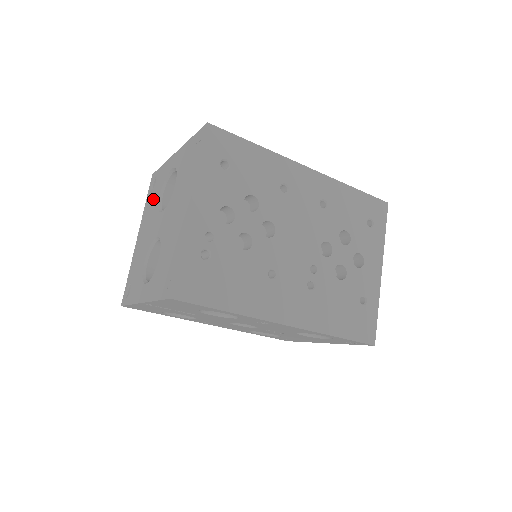
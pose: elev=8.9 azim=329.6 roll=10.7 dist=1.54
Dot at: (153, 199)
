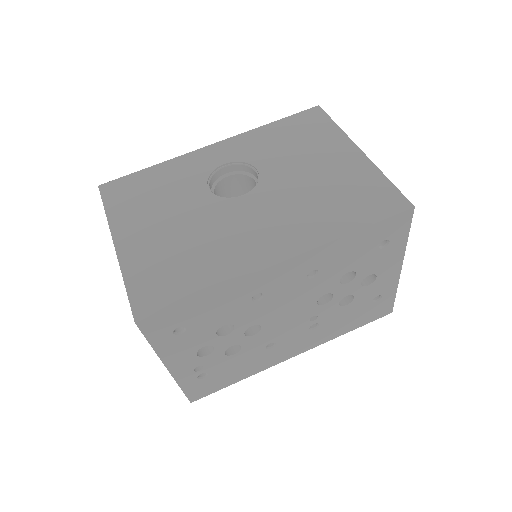
Dot at: occluded
